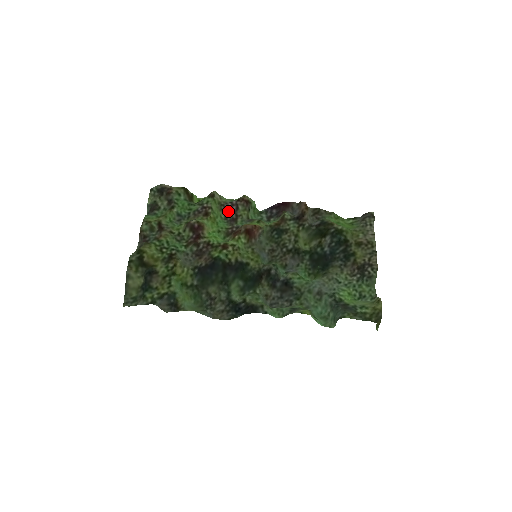
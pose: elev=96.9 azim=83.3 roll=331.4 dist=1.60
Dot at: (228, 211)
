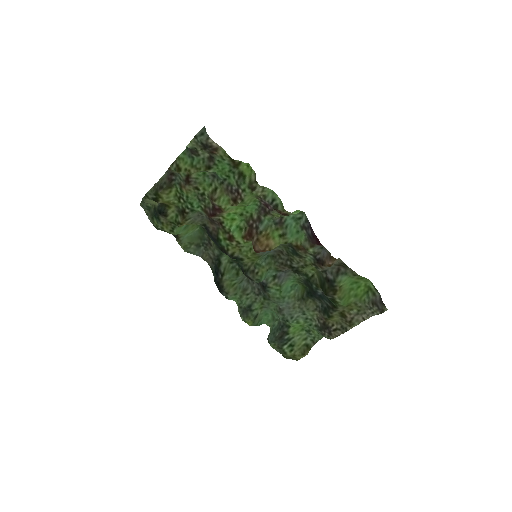
Dot at: (263, 204)
